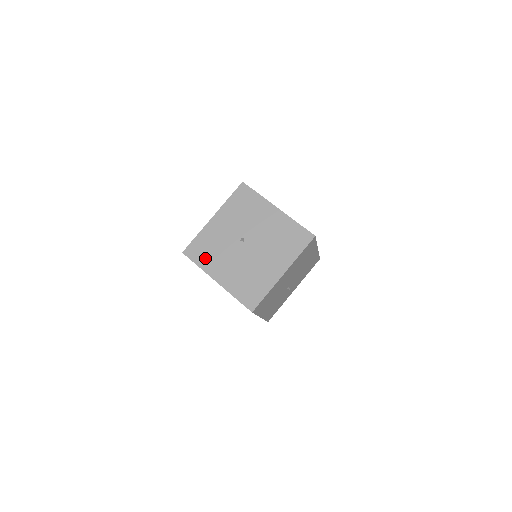
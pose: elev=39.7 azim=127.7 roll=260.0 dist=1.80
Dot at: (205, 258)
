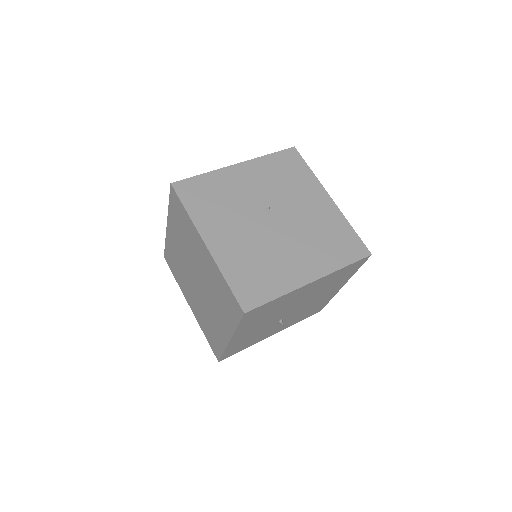
Dot at: (203, 206)
